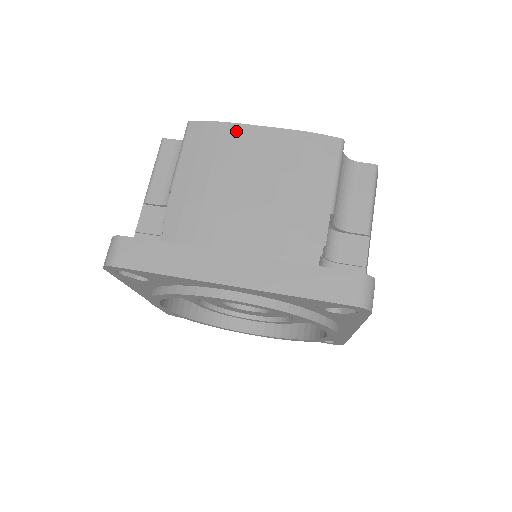
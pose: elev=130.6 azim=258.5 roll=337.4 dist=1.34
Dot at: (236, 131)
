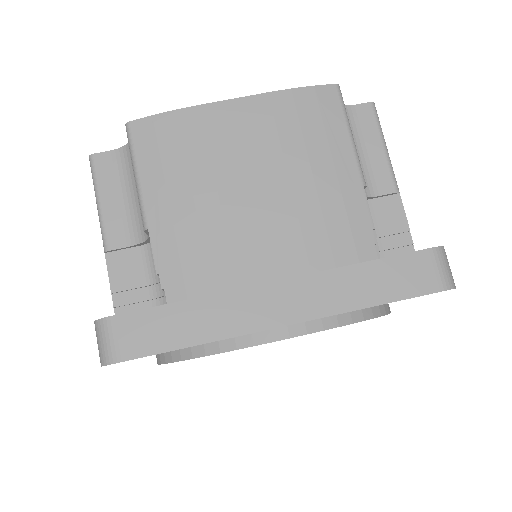
Dot at: (200, 117)
